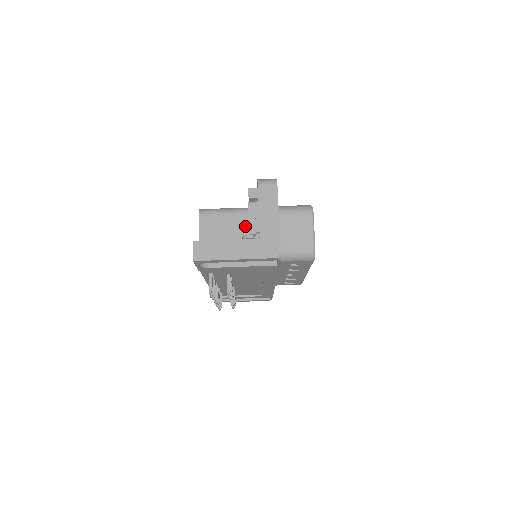
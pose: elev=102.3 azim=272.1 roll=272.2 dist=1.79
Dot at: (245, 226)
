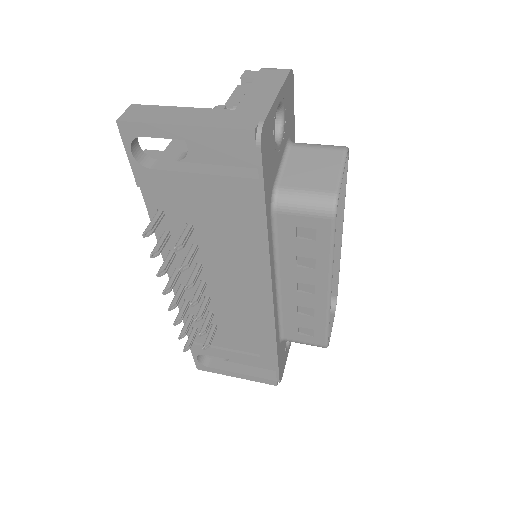
Dot at: occluded
